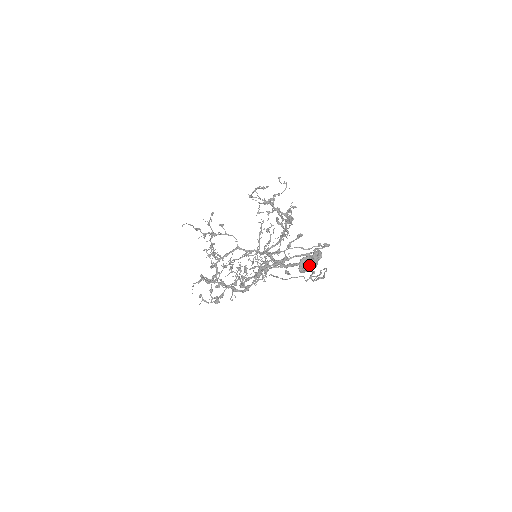
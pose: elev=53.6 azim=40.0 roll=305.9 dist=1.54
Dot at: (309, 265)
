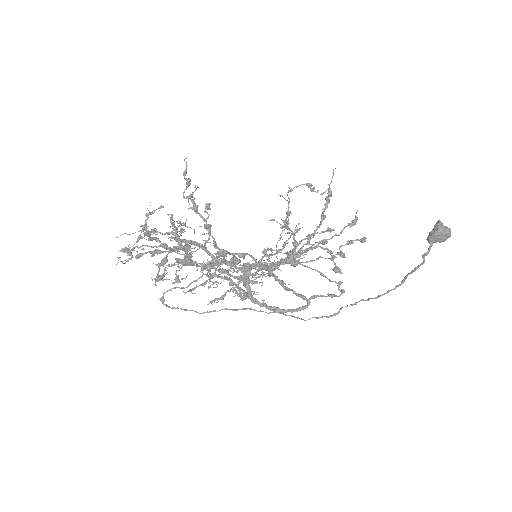
Dot at: (449, 229)
